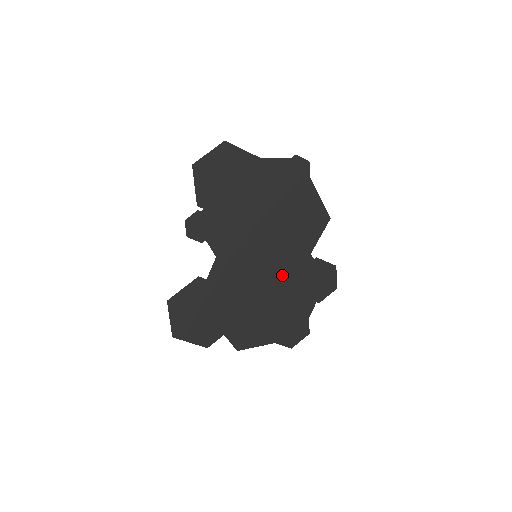
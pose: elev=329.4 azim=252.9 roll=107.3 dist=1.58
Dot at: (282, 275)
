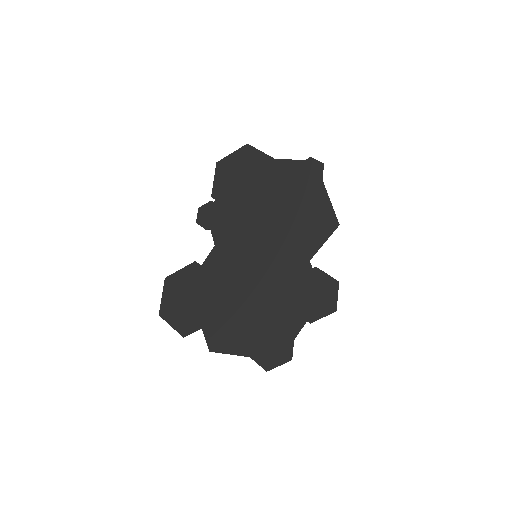
Dot at: (273, 278)
